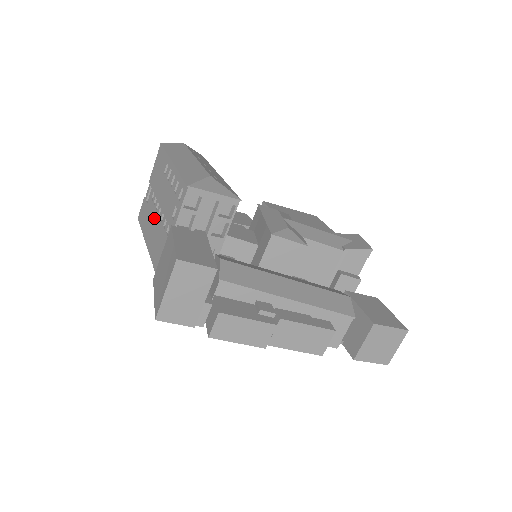
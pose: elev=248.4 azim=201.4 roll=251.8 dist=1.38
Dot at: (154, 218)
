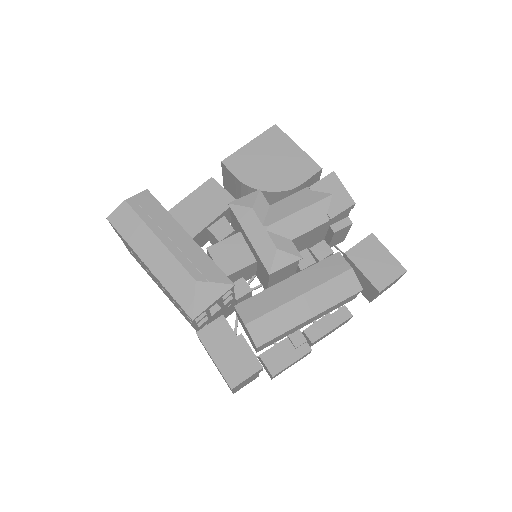
Dot at: occluded
